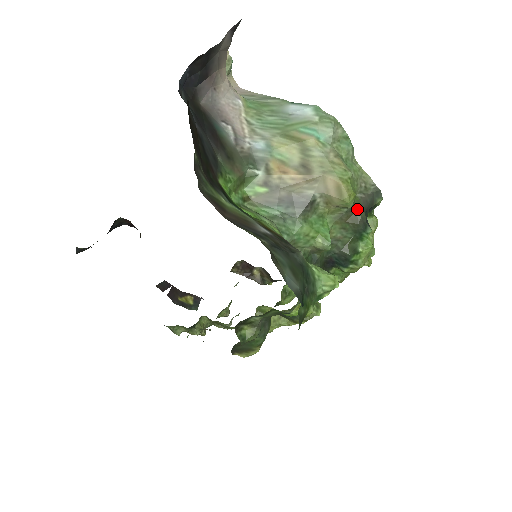
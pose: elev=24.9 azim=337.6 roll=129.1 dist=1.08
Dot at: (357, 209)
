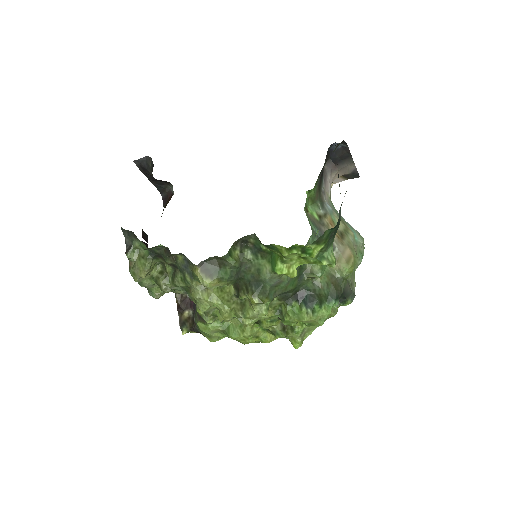
Dot at: (342, 285)
